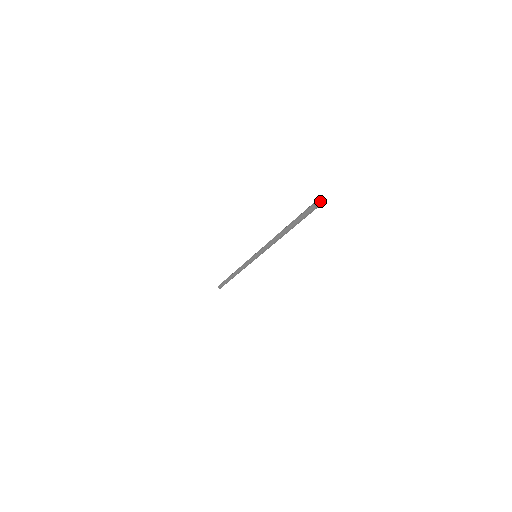
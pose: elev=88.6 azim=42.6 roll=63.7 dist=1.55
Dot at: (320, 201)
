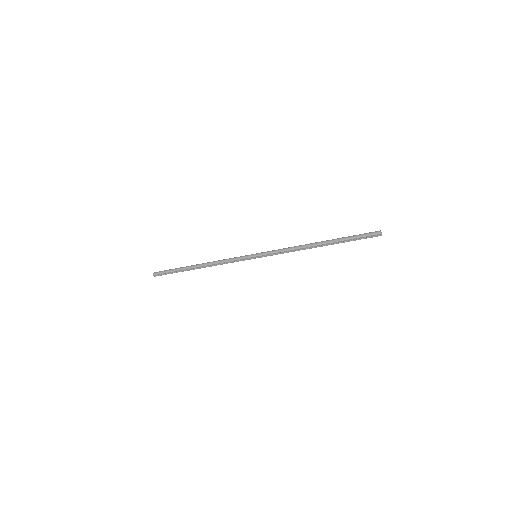
Dot at: (381, 232)
